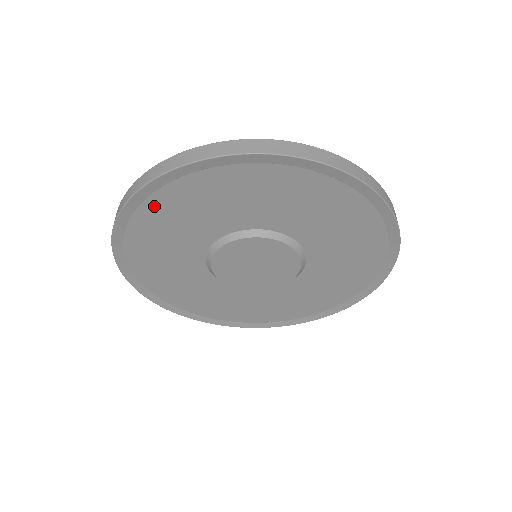
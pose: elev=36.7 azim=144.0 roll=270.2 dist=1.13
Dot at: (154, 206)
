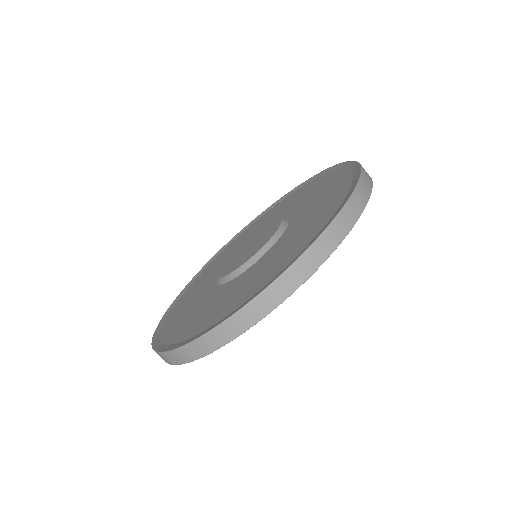
Dot at: occluded
